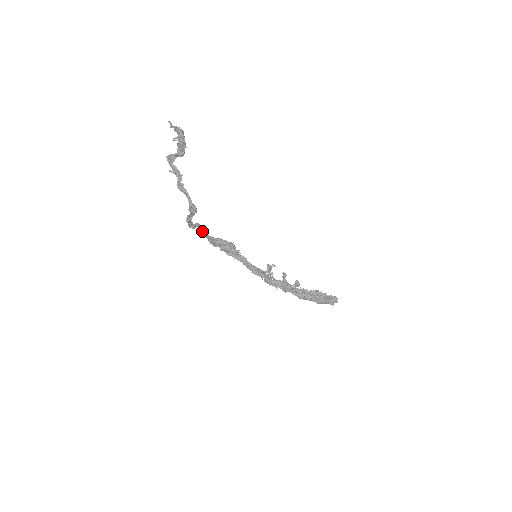
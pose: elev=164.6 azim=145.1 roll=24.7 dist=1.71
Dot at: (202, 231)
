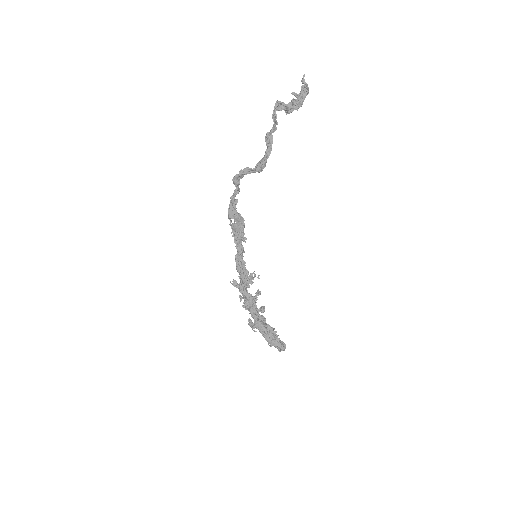
Dot at: (234, 193)
